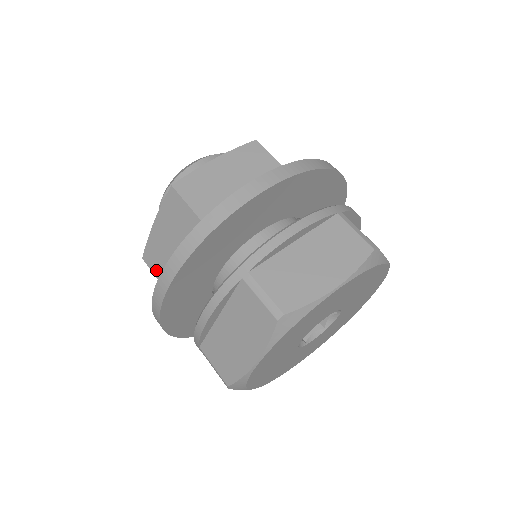
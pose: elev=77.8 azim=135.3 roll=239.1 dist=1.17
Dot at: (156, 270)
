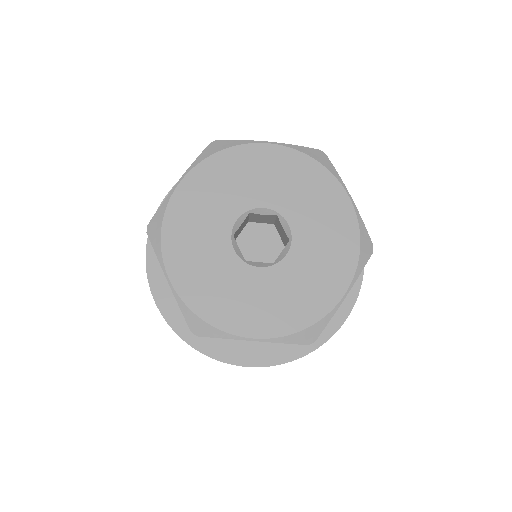
Dot at: occluded
